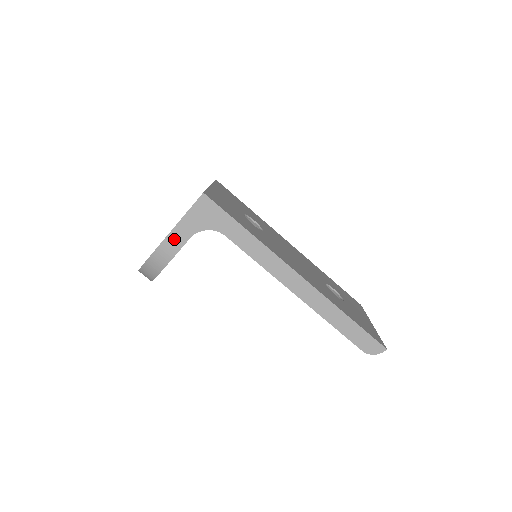
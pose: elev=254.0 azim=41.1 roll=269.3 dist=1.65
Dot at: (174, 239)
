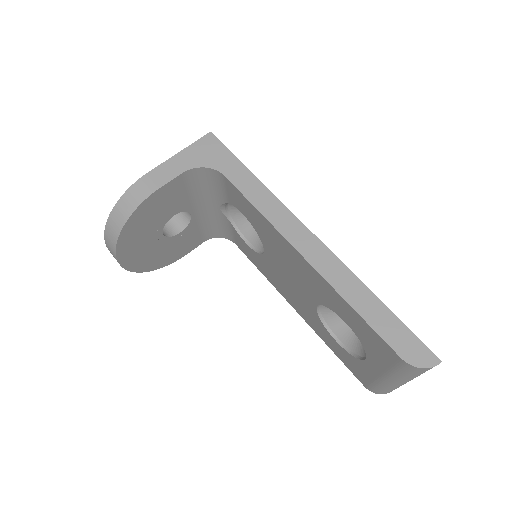
Dot at: (162, 172)
